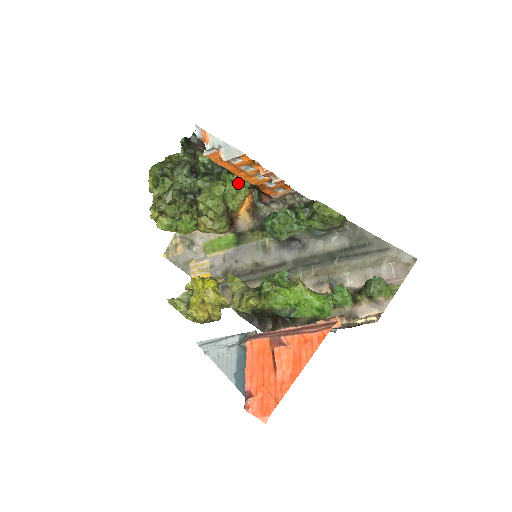
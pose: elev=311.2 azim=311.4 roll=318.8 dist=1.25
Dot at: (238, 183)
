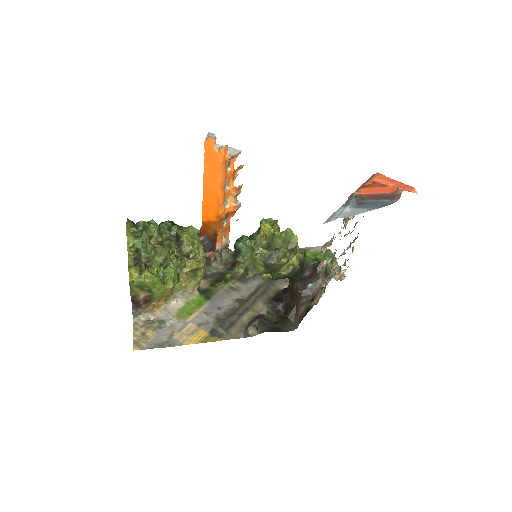
Dot at: occluded
